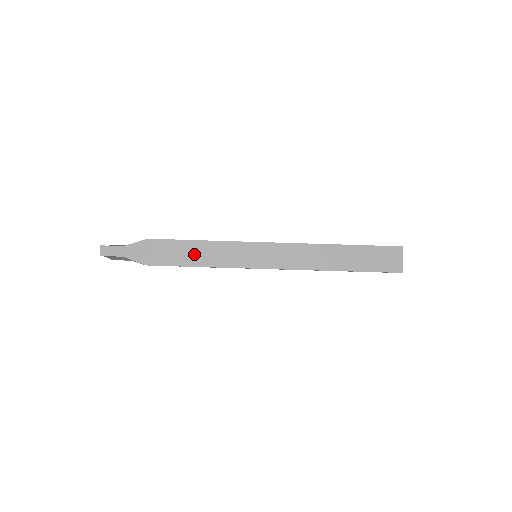
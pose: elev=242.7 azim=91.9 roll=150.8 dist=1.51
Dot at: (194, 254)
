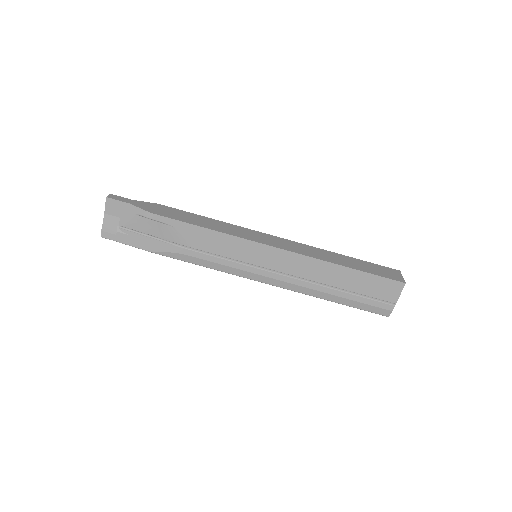
Dot at: (201, 221)
